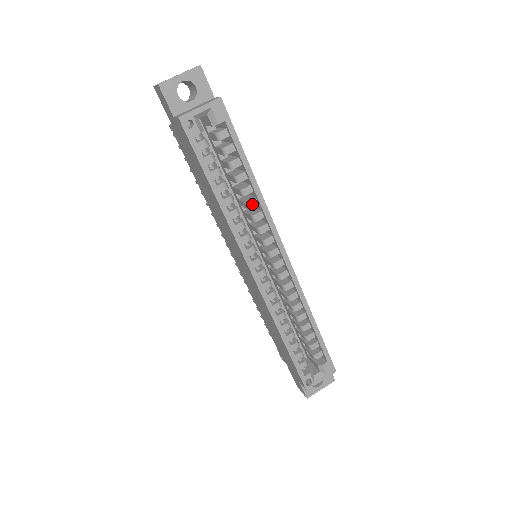
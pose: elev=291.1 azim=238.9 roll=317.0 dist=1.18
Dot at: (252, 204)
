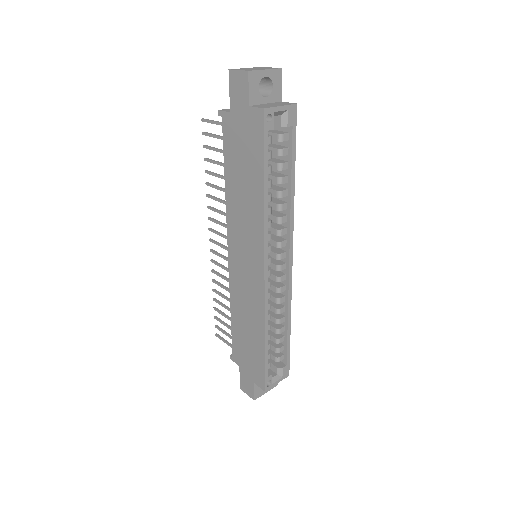
Dot at: (283, 207)
